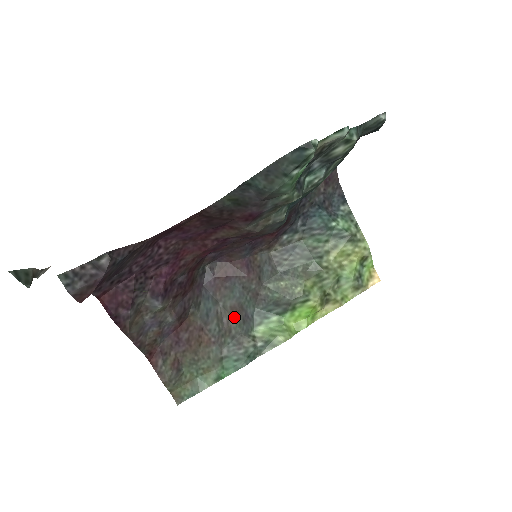
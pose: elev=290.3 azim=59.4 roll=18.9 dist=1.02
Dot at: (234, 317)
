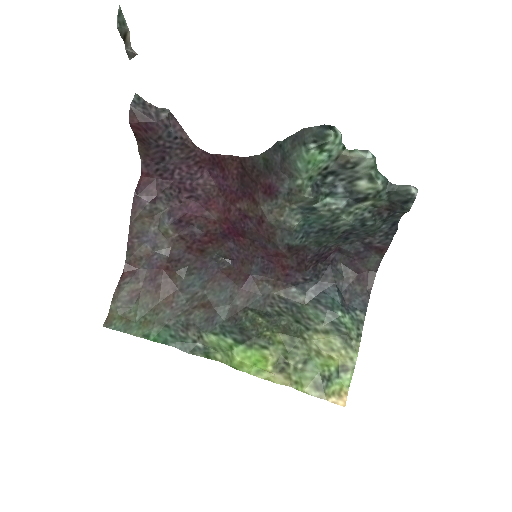
Dot at: (204, 308)
